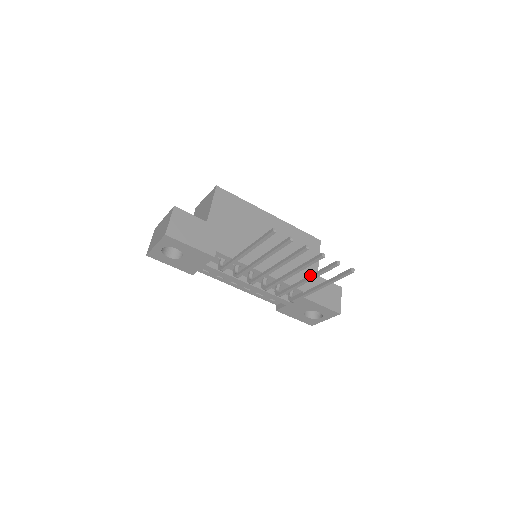
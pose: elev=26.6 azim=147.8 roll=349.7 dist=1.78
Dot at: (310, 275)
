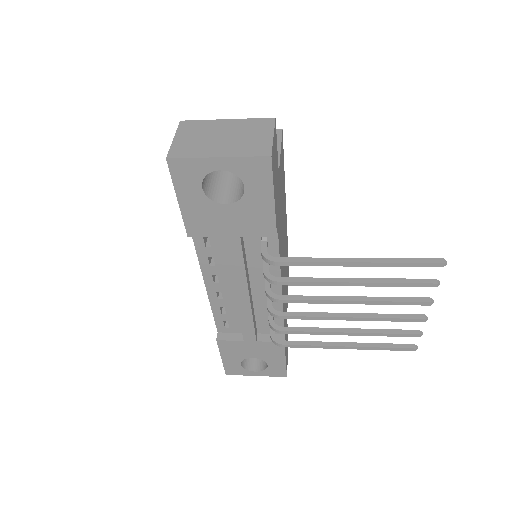
Dot at: occluded
